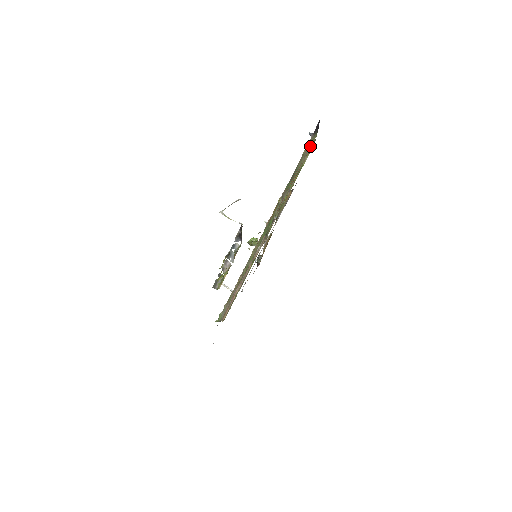
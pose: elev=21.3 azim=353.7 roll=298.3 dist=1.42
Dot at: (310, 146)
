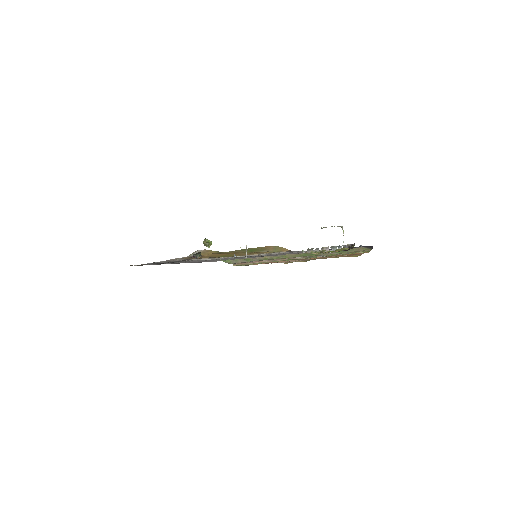
Dot at: (363, 250)
